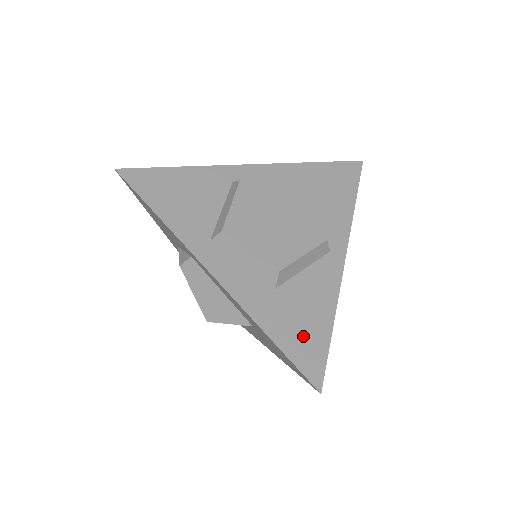
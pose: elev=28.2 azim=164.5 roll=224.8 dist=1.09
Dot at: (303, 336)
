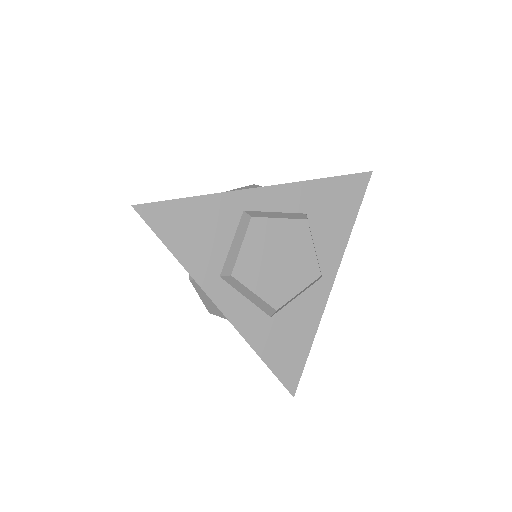
Dot at: (287, 355)
